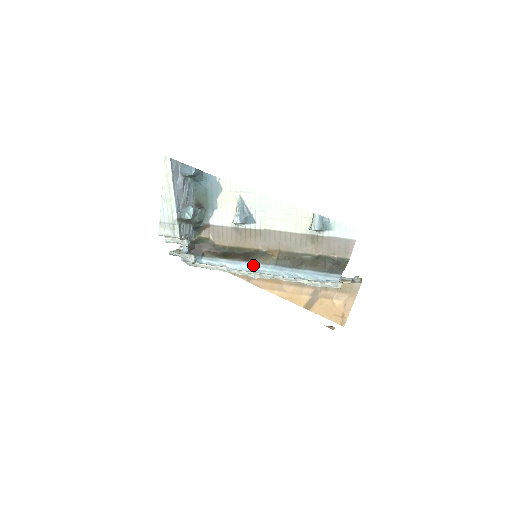
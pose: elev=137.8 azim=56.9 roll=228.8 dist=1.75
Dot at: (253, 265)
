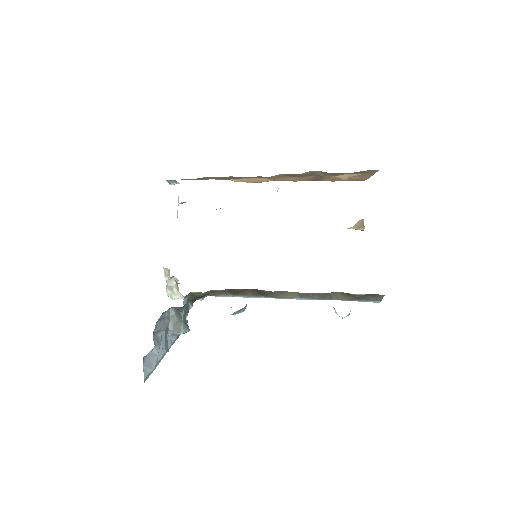
Dot at: occluded
